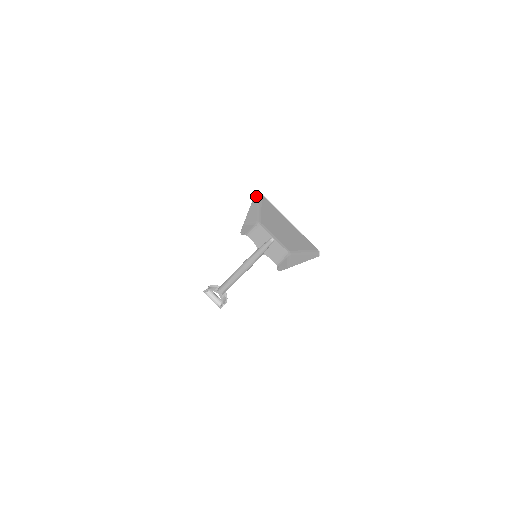
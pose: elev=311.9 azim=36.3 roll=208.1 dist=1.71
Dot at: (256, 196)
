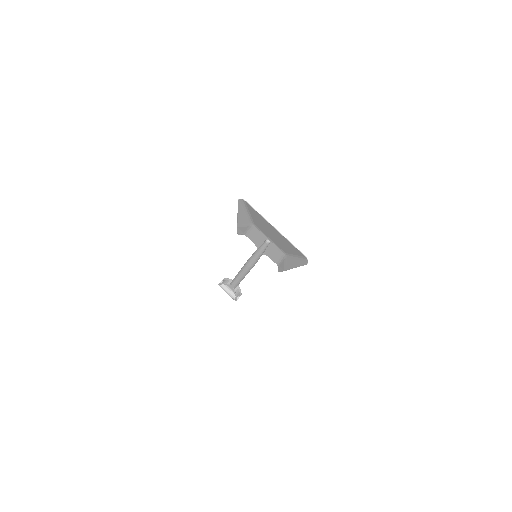
Dot at: (240, 202)
